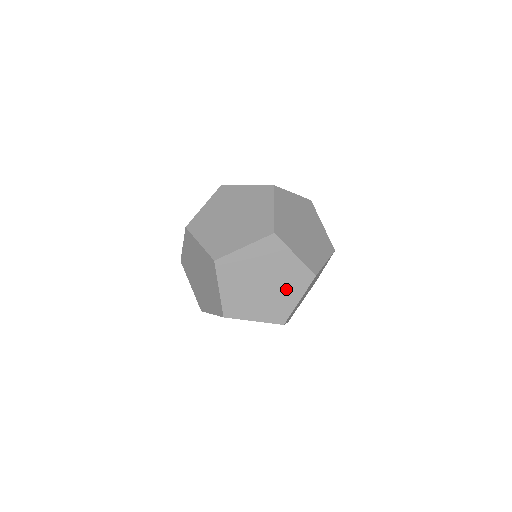
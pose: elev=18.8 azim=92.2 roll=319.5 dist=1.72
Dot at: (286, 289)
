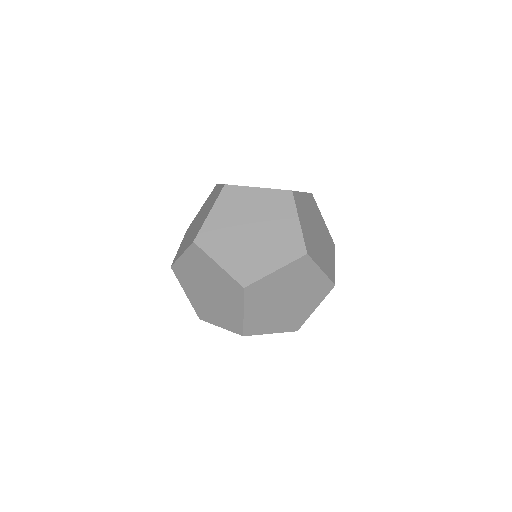
Dot at: (327, 248)
